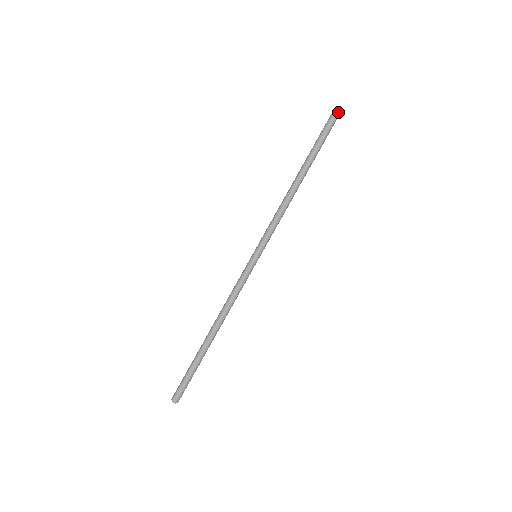
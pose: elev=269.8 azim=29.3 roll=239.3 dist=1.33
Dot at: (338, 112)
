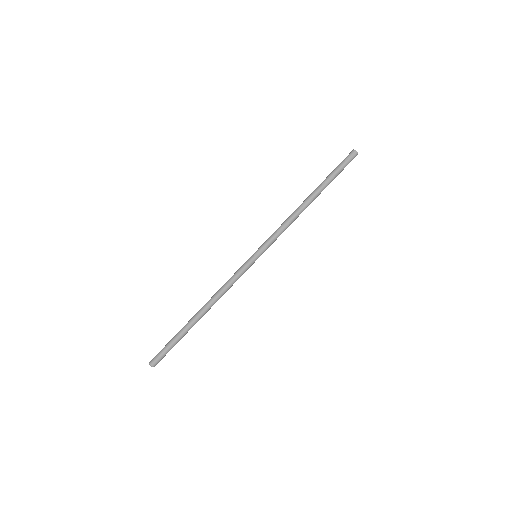
Dot at: occluded
